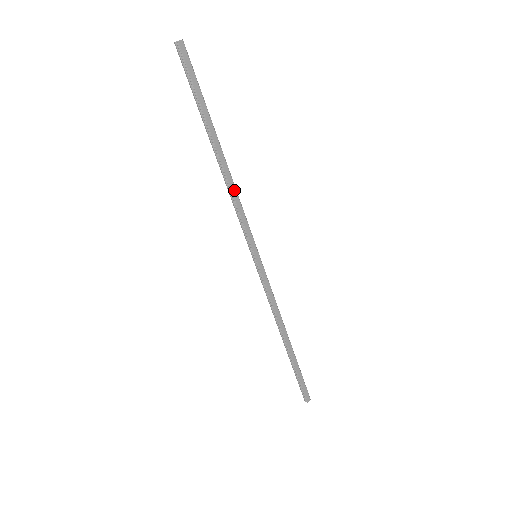
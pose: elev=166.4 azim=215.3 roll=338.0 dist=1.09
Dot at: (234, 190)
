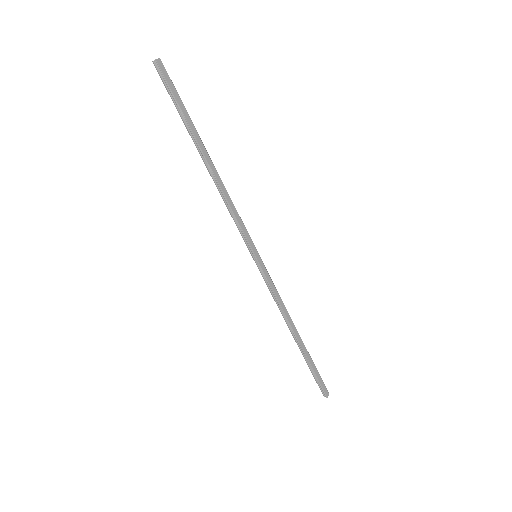
Dot at: (226, 194)
